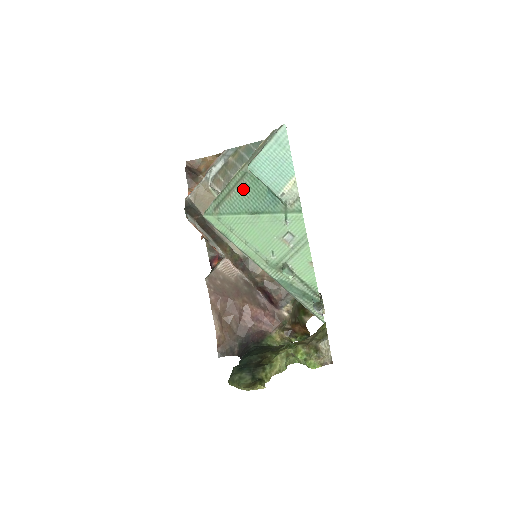
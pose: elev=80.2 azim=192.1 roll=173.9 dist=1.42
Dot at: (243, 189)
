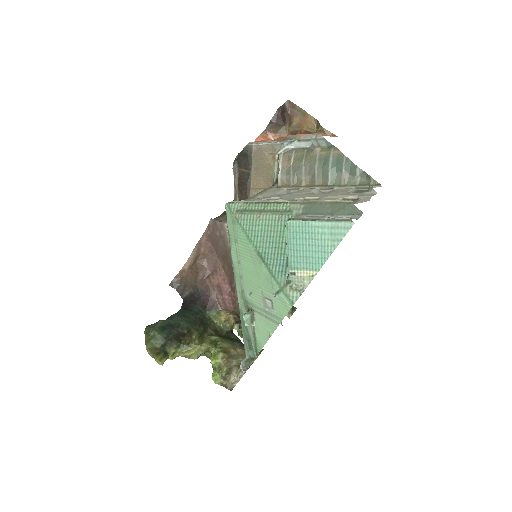
Dot at: (274, 223)
